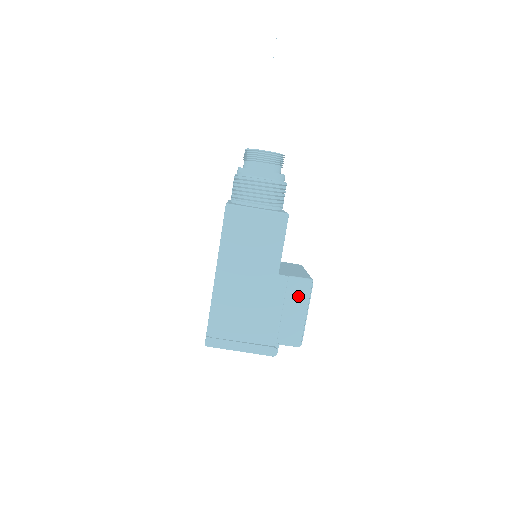
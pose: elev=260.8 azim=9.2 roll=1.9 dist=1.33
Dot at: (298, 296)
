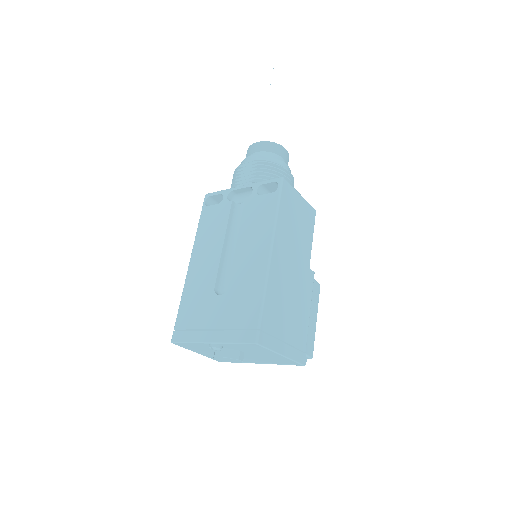
Dot at: (314, 299)
